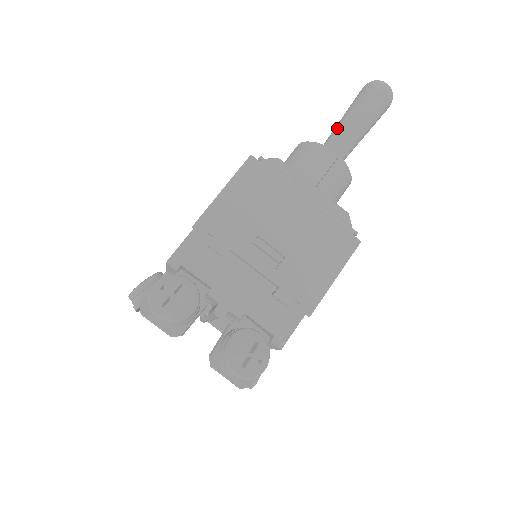
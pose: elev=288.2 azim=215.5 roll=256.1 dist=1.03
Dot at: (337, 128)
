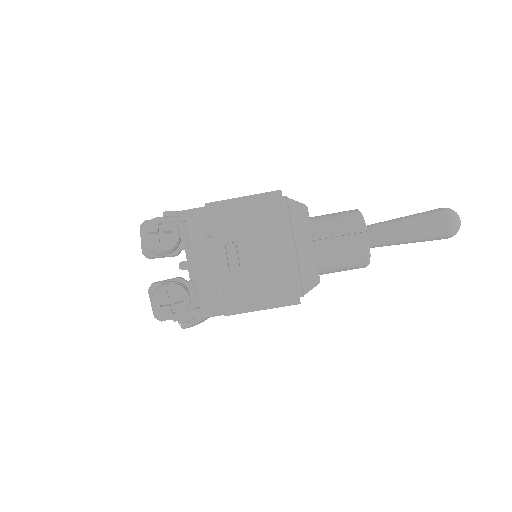
Dot at: (391, 221)
